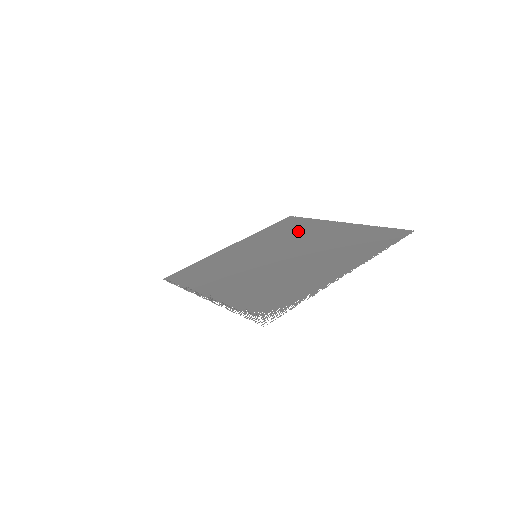
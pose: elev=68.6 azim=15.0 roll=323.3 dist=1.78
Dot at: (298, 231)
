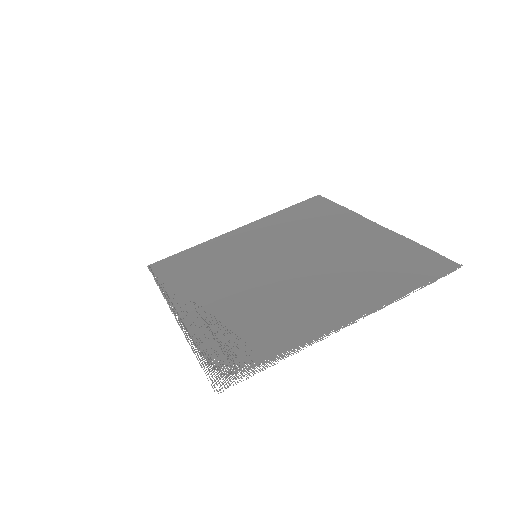
Dot at: (318, 225)
